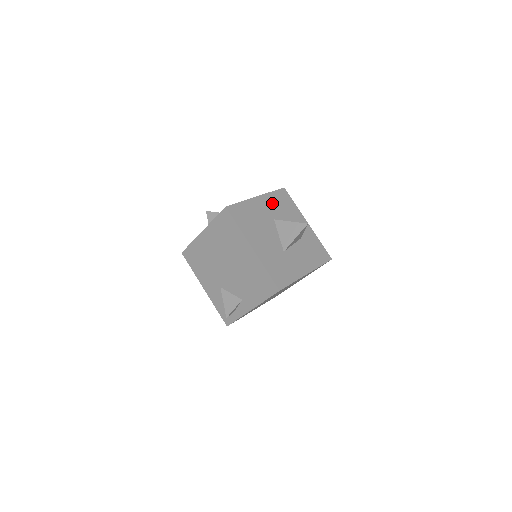
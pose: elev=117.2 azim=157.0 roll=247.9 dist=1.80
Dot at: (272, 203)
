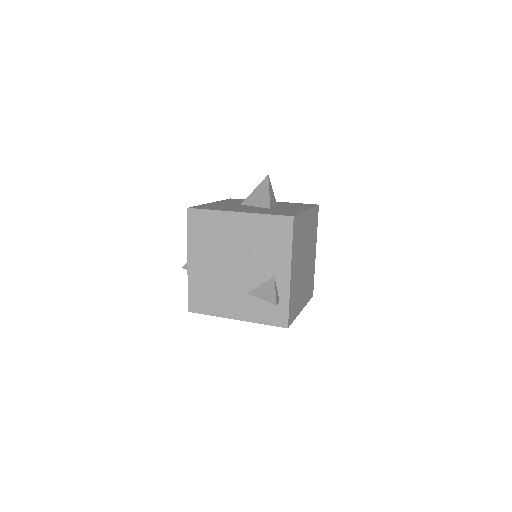
Dot at: (229, 202)
